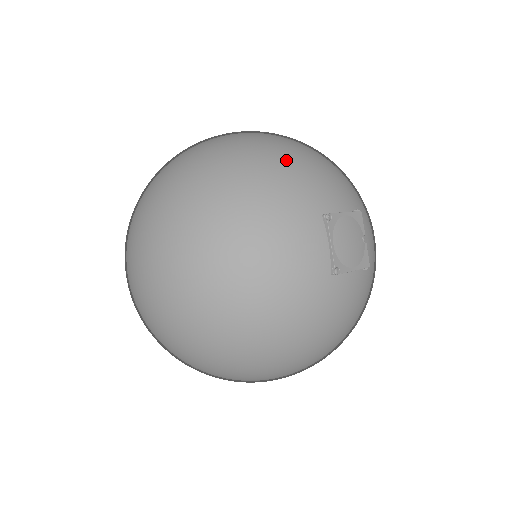
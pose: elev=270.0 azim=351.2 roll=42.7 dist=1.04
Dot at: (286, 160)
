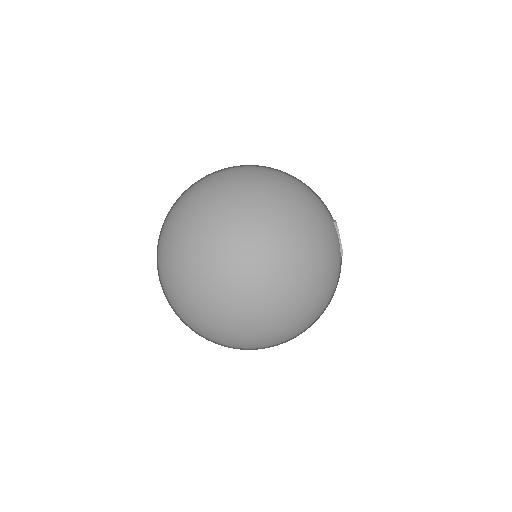
Dot at: (307, 189)
